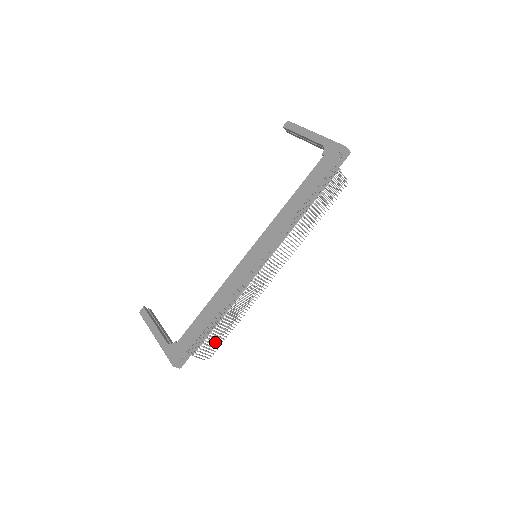
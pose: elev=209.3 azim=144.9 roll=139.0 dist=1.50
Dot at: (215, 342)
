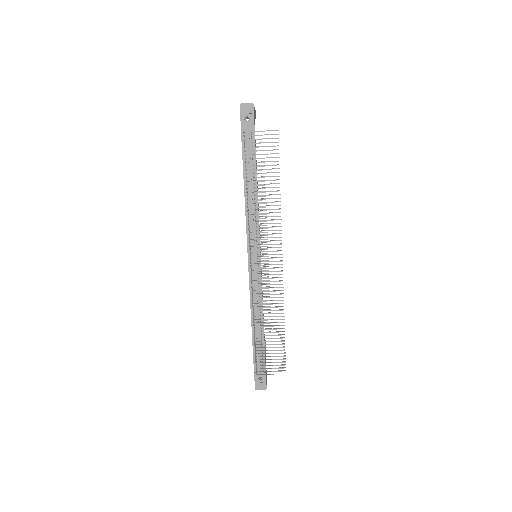
Dot at: (276, 353)
